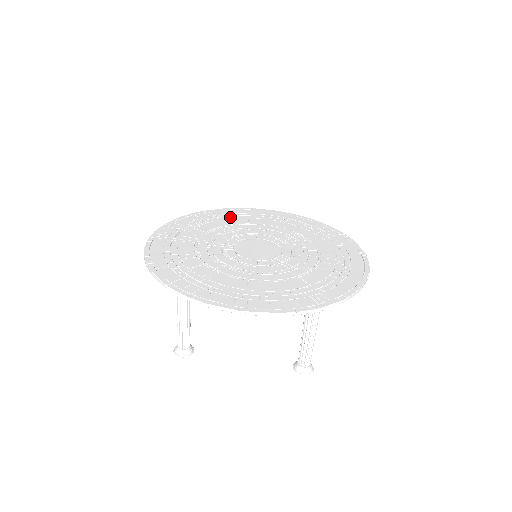
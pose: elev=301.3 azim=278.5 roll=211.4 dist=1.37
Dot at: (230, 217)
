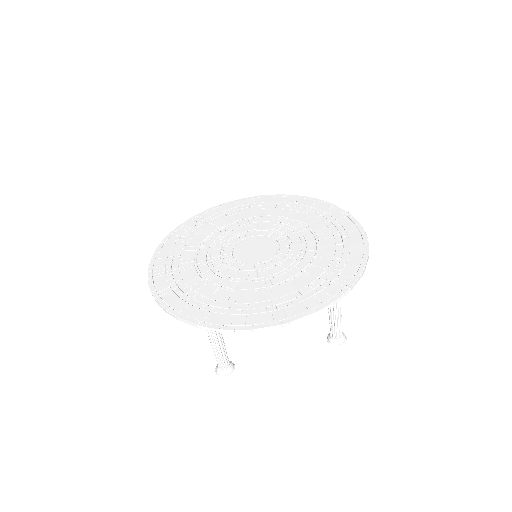
Dot at: (207, 223)
